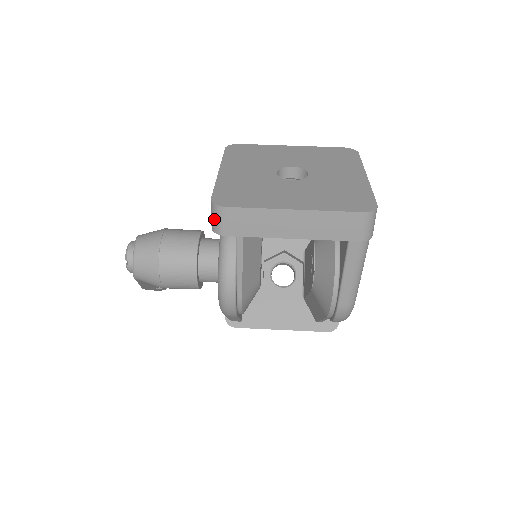
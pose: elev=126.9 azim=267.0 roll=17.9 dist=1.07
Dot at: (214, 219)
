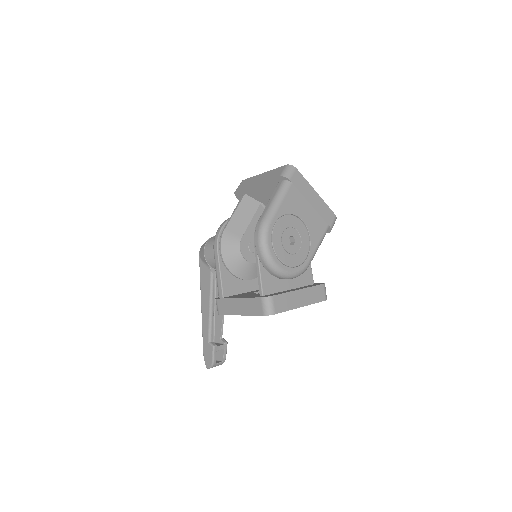
Dot at: occluded
